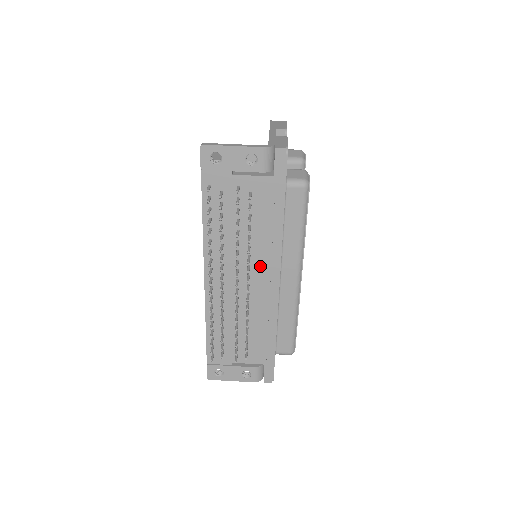
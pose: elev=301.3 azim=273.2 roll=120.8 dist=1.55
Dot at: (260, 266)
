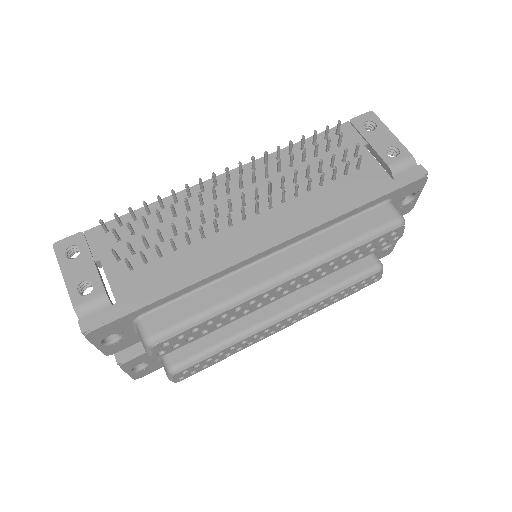
Dot at: (278, 218)
